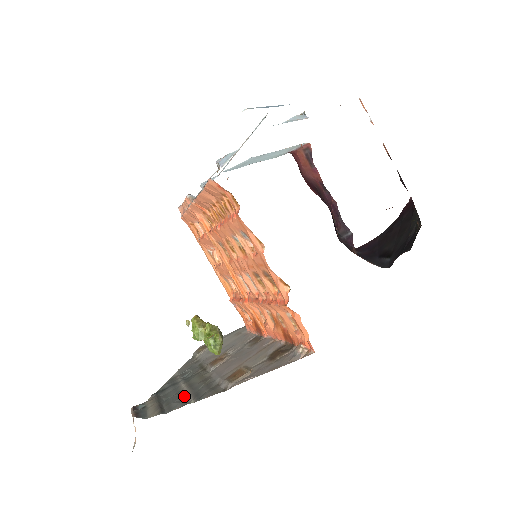
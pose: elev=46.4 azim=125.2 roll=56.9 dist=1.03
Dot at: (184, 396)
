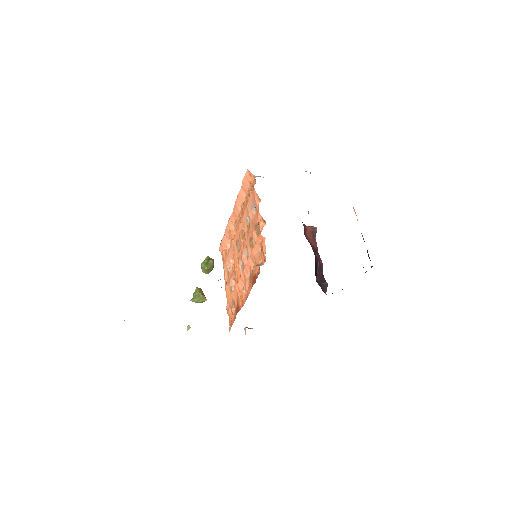
Dot at: occluded
